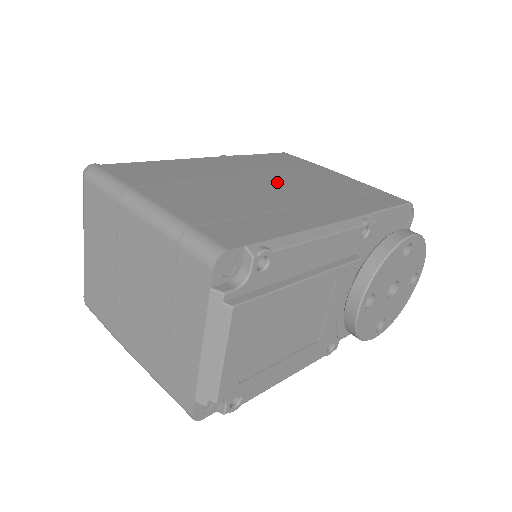
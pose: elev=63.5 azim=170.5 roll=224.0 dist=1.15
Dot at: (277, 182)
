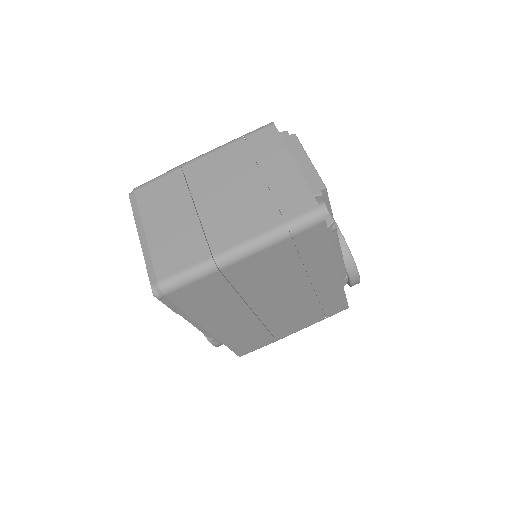
Dot at: occluded
